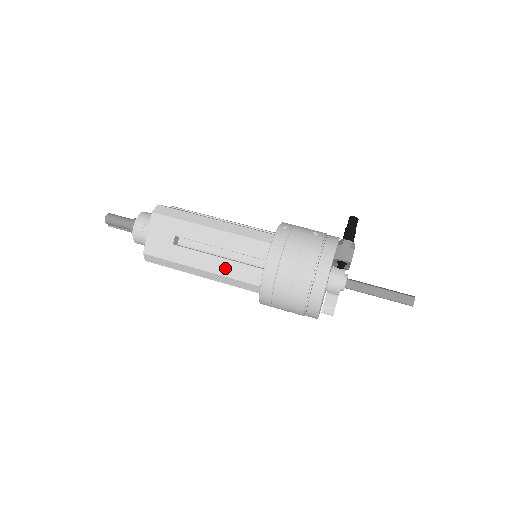
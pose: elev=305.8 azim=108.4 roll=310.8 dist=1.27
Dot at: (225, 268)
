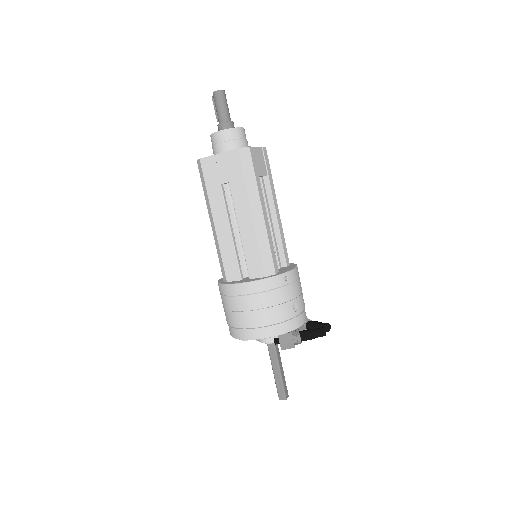
Dot at: (226, 243)
